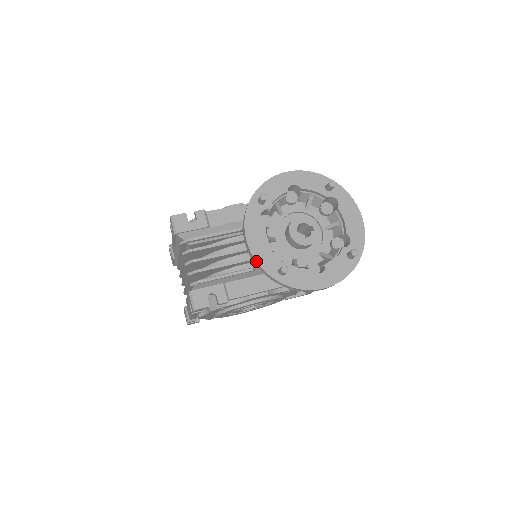
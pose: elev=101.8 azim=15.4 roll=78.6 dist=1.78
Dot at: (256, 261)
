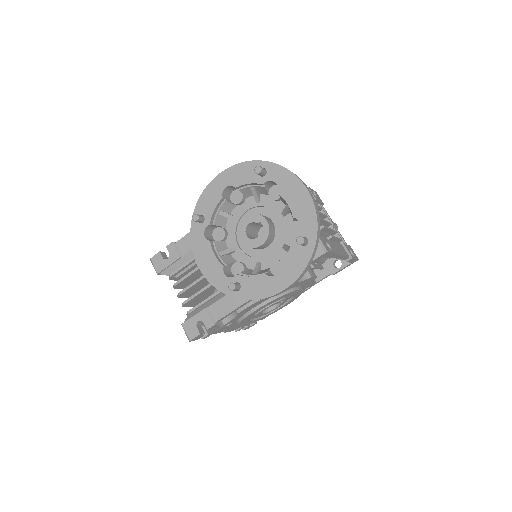
Dot at: (211, 284)
